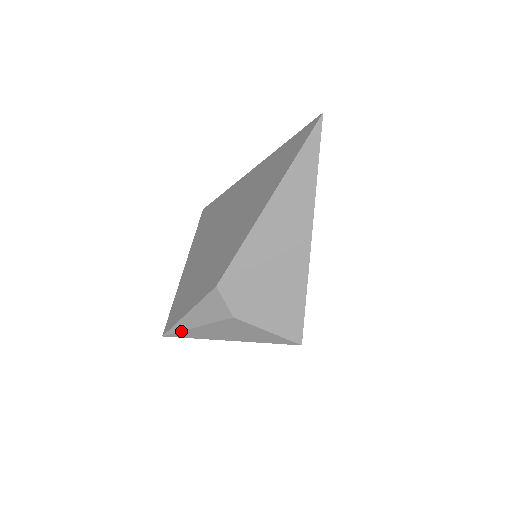
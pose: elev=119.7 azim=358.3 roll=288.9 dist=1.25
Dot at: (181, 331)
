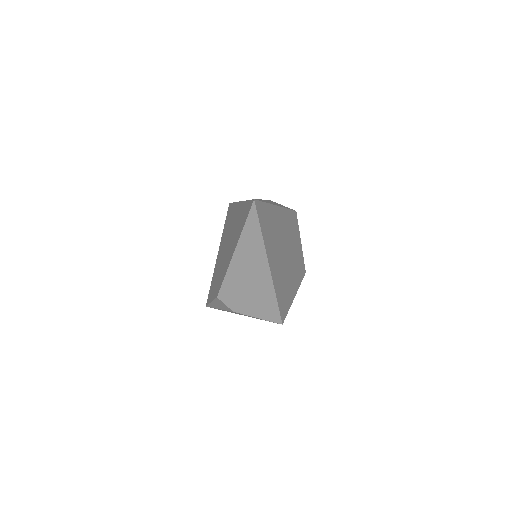
Dot at: occluded
